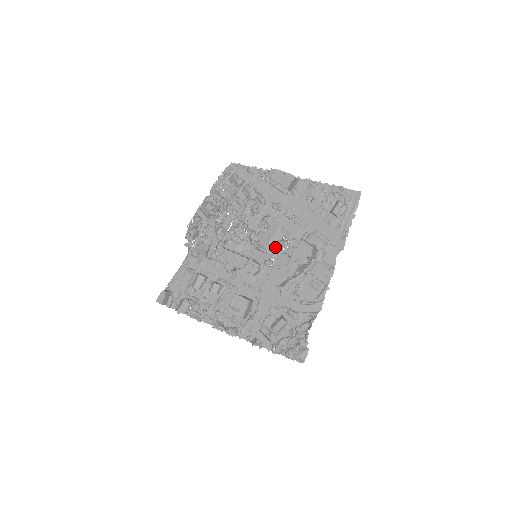
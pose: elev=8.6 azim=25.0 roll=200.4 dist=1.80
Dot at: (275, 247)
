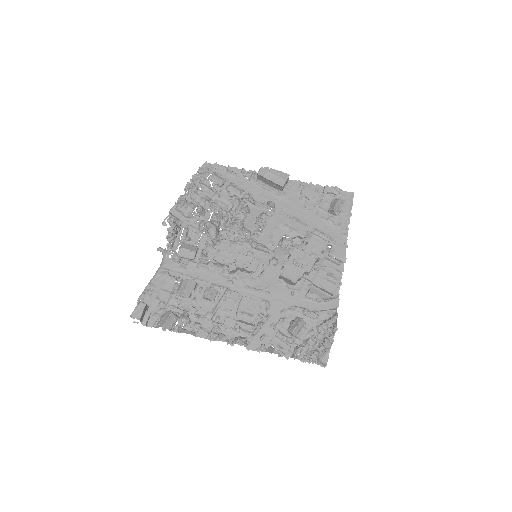
Dot at: (277, 245)
